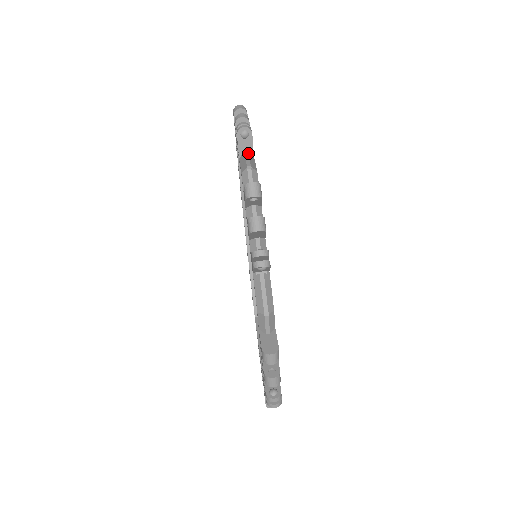
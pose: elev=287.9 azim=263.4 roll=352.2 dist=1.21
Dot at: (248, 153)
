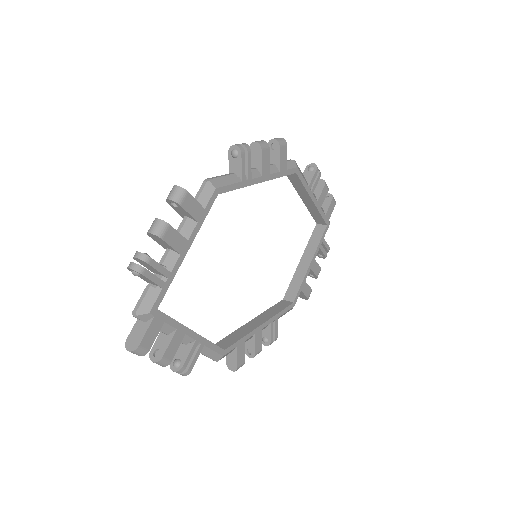
Dot at: (305, 177)
